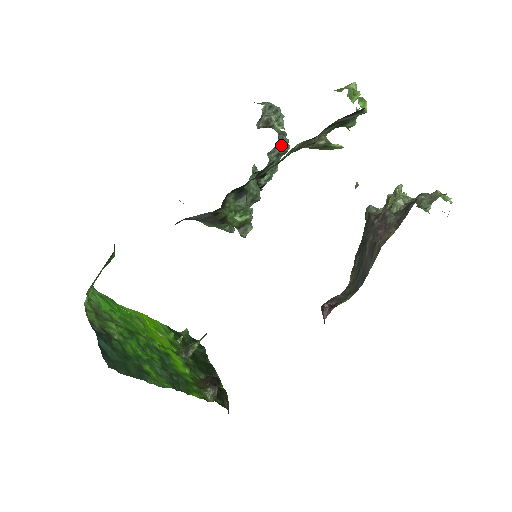
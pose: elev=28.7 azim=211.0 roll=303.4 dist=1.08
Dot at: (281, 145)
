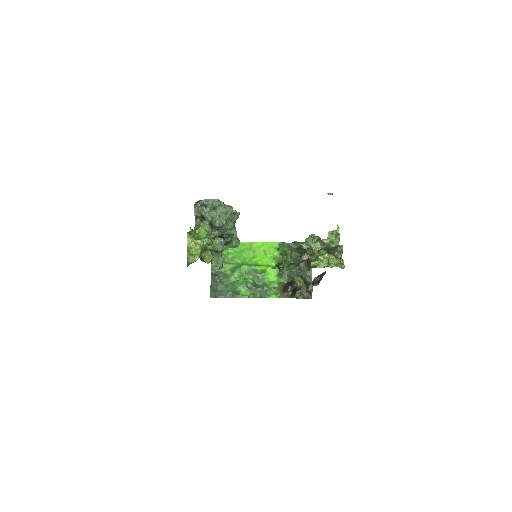
Dot at: (215, 227)
